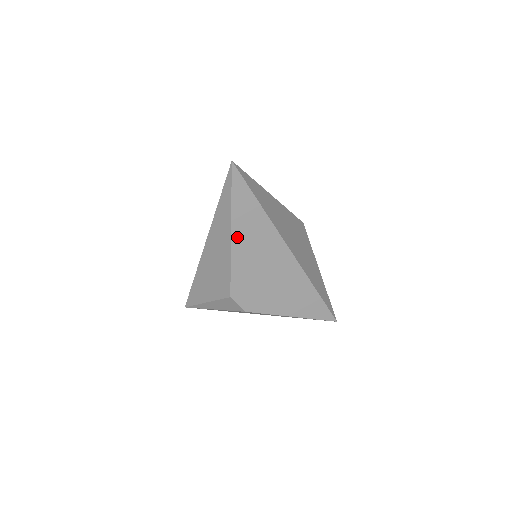
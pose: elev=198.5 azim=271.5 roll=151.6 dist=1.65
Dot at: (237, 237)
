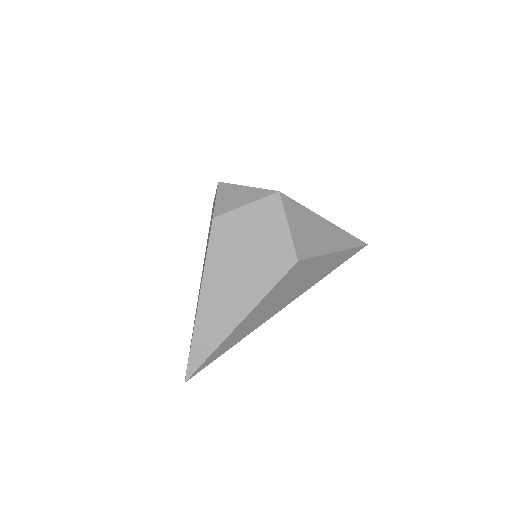
Dot at: occluded
